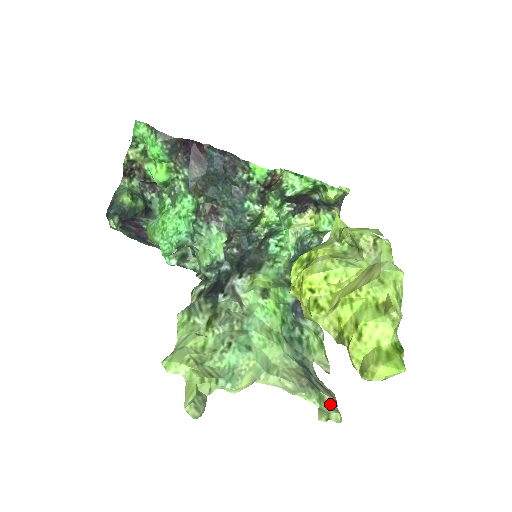
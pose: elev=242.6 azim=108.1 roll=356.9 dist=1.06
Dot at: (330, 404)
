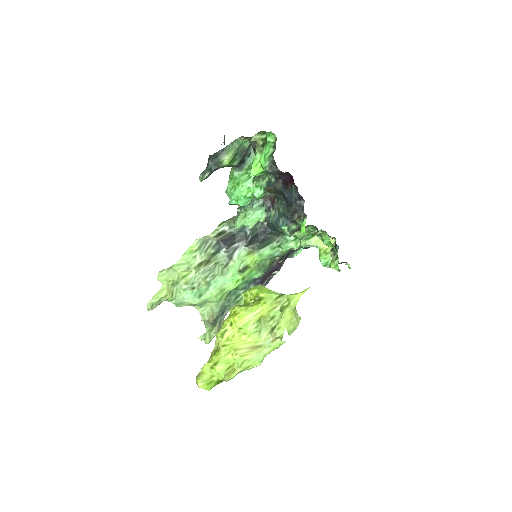
Dot at: (212, 335)
